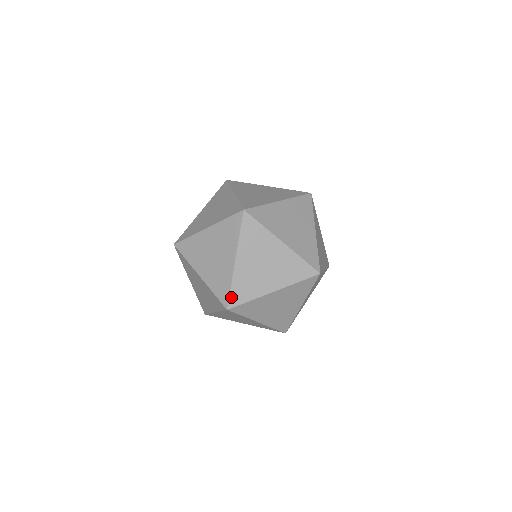
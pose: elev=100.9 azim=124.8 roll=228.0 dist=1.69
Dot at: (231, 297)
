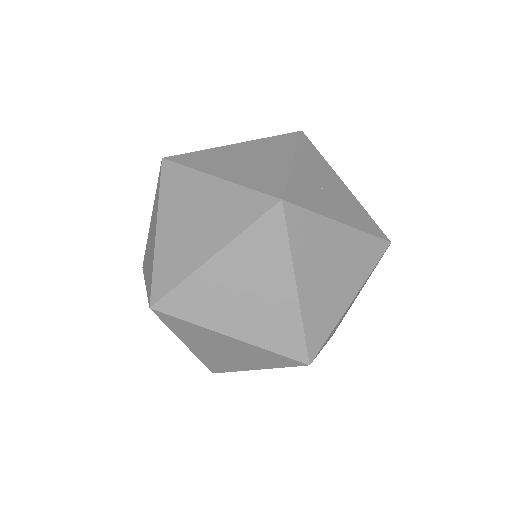
Dot at: (168, 297)
